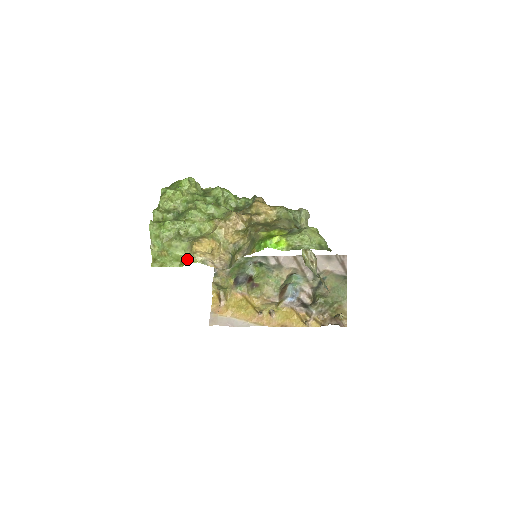
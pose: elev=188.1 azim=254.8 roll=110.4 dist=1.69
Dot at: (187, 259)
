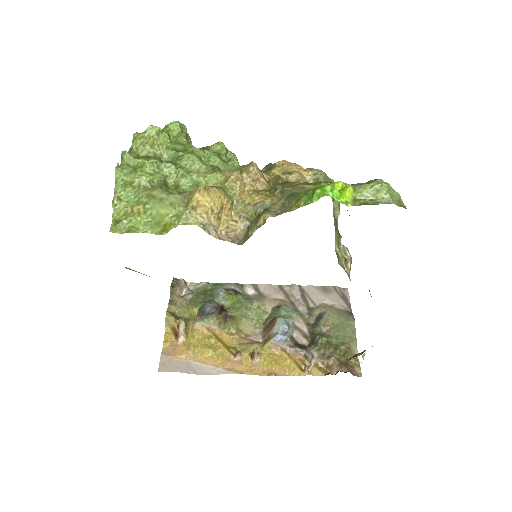
Dot at: (177, 219)
